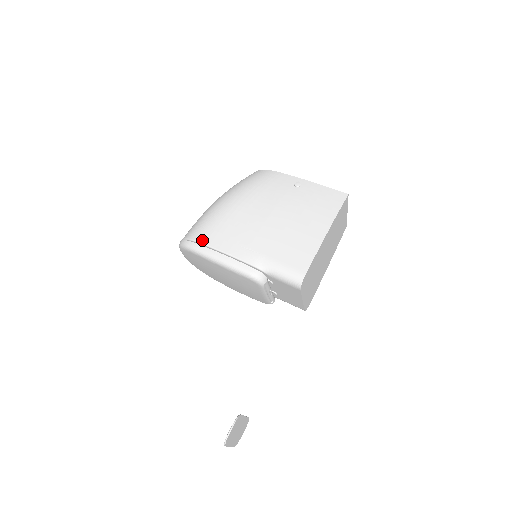
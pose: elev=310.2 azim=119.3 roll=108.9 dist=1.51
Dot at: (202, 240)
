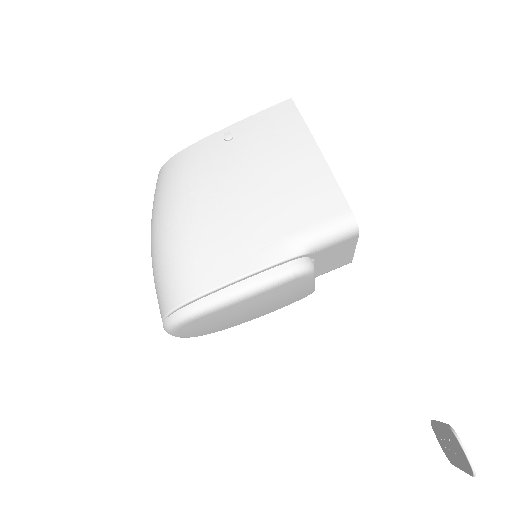
Dot at: (195, 293)
